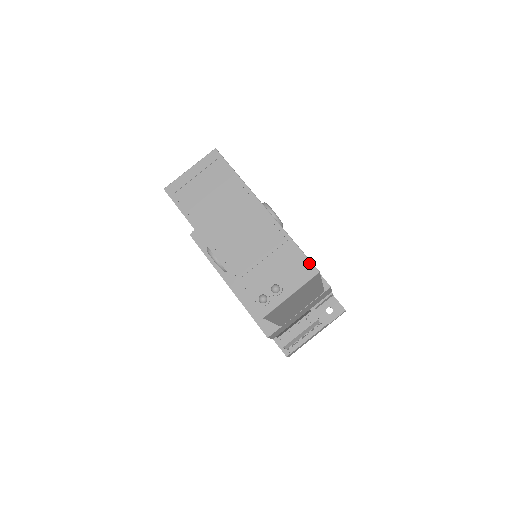
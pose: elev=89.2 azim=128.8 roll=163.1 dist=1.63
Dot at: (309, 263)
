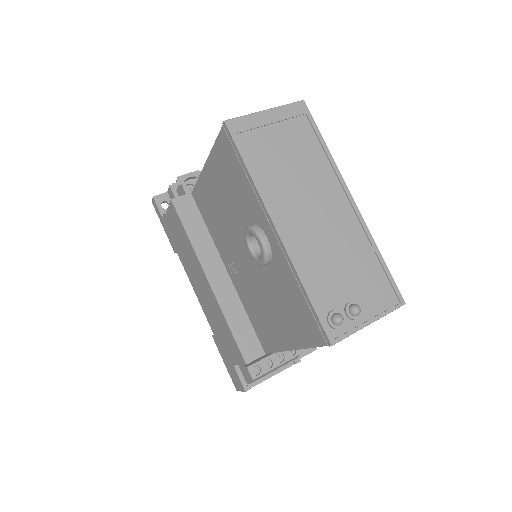
Dot at: (396, 289)
